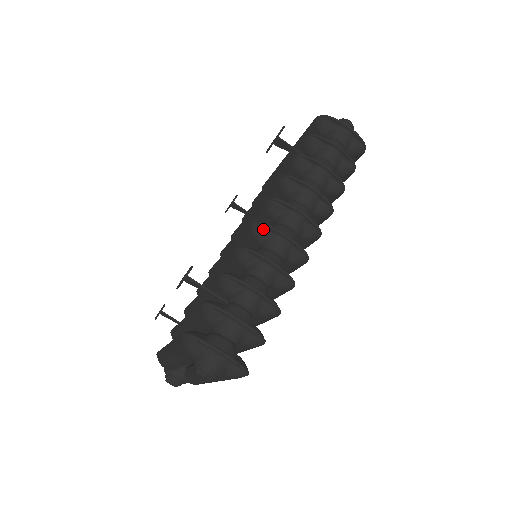
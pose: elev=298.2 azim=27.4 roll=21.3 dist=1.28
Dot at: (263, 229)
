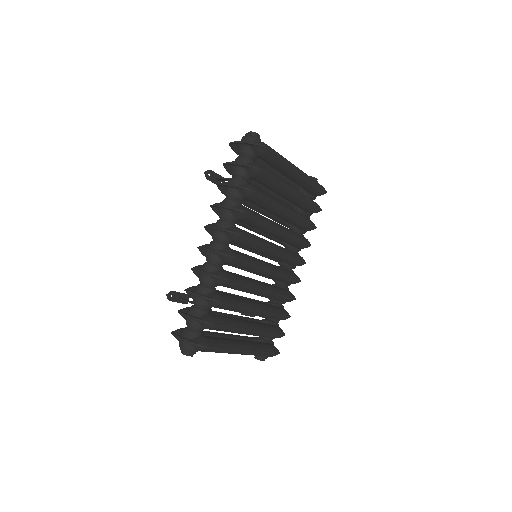
Dot at: (201, 250)
